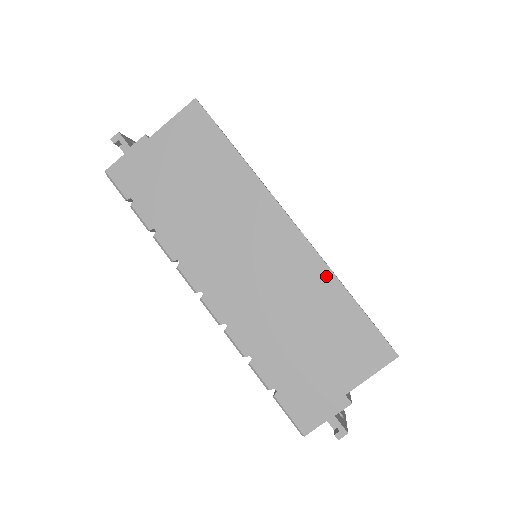
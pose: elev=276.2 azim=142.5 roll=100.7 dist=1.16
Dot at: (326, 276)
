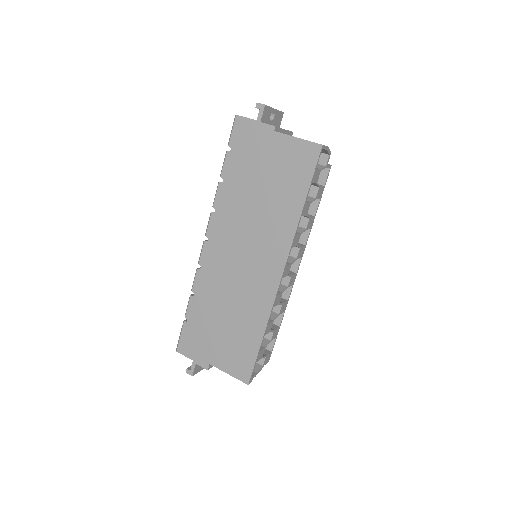
Dot at: (264, 315)
